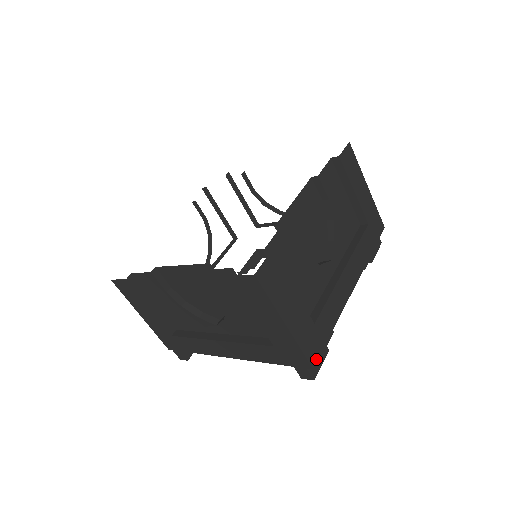
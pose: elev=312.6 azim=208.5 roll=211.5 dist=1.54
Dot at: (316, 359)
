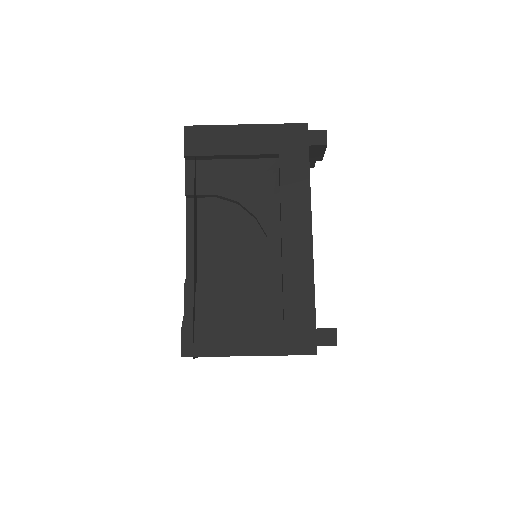
Dot at: occluded
